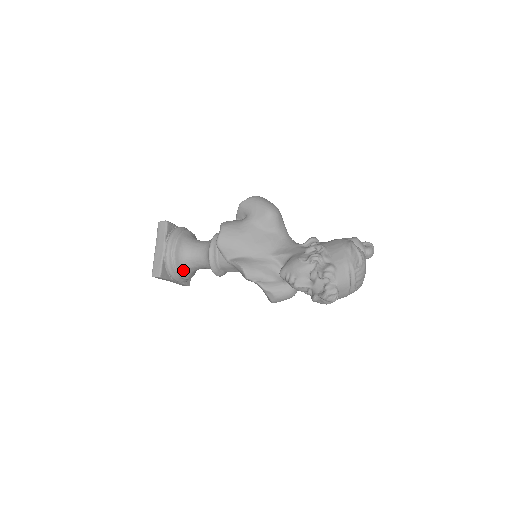
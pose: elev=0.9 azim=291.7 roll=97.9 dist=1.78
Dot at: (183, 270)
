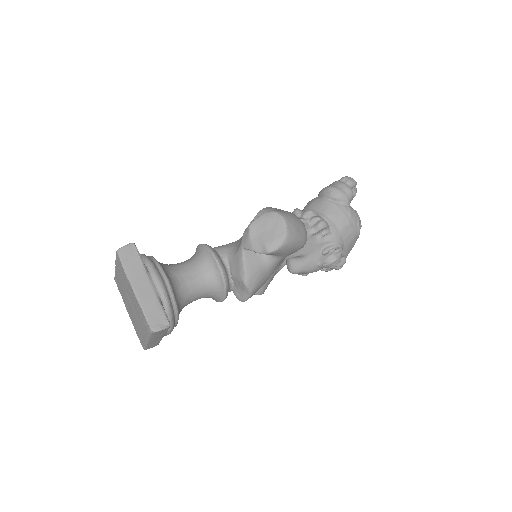
Dot at: occluded
